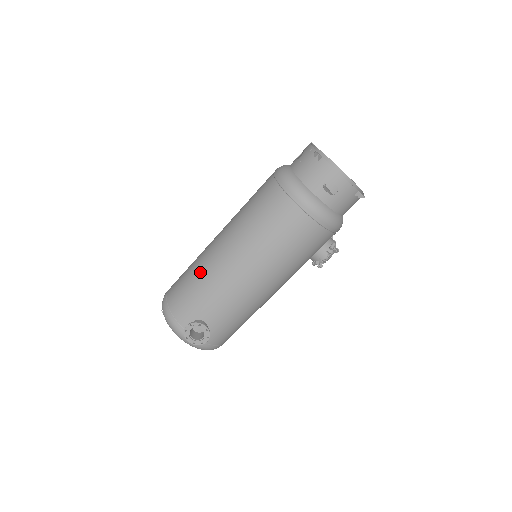
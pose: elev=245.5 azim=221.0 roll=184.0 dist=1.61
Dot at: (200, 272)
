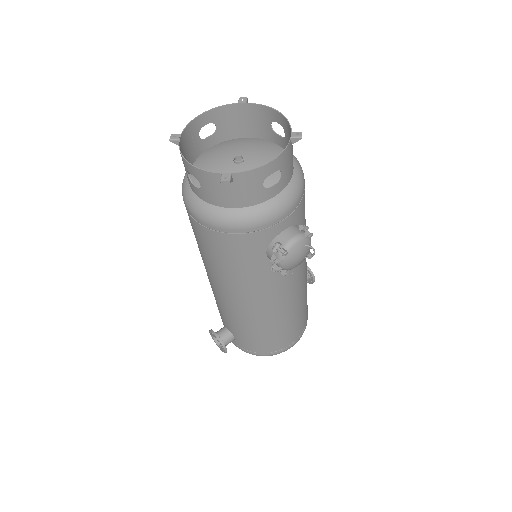
Dot at: occluded
